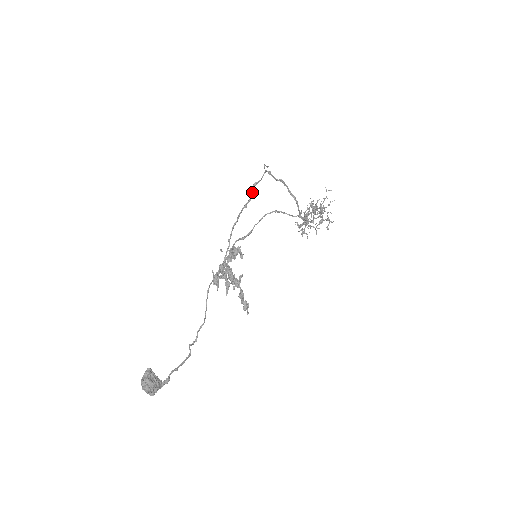
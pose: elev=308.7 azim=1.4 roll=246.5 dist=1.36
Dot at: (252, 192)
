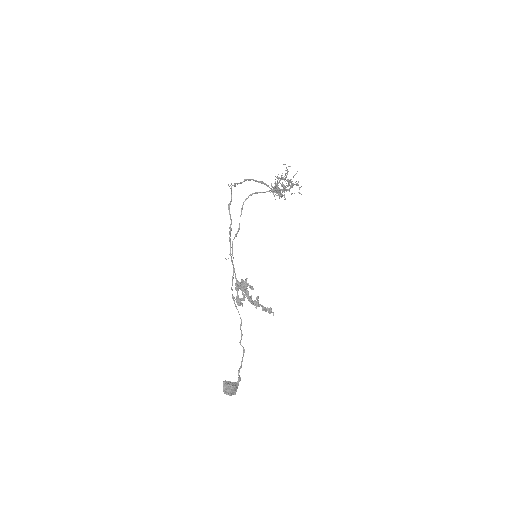
Dot at: (230, 214)
